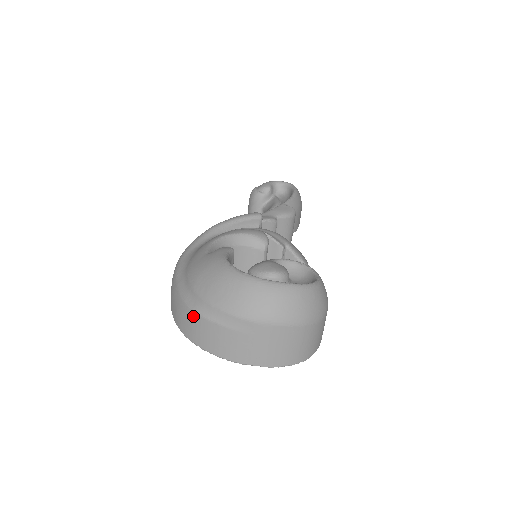
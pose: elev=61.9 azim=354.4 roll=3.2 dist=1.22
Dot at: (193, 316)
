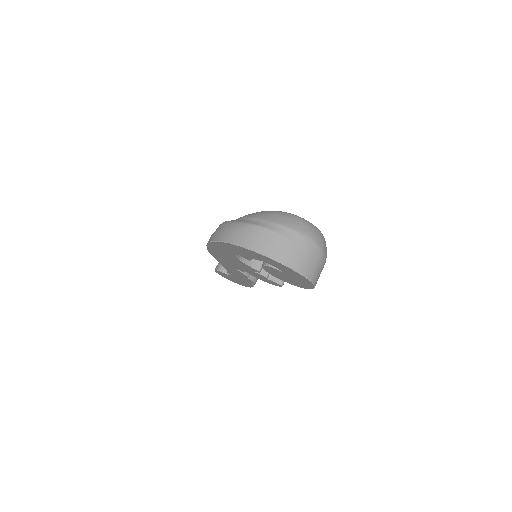
Dot at: (254, 228)
